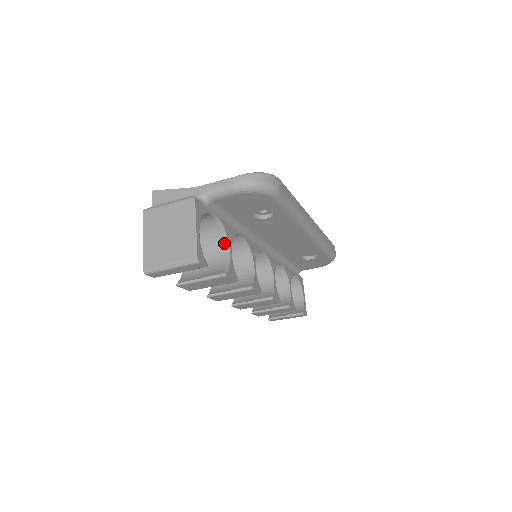
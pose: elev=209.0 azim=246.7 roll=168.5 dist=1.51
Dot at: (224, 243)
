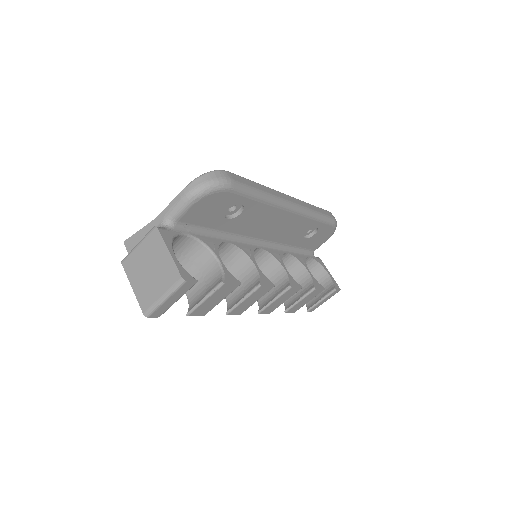
Dot at: (210, 256)
